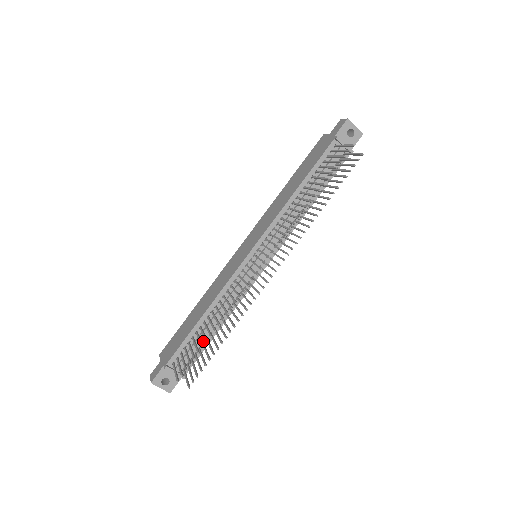
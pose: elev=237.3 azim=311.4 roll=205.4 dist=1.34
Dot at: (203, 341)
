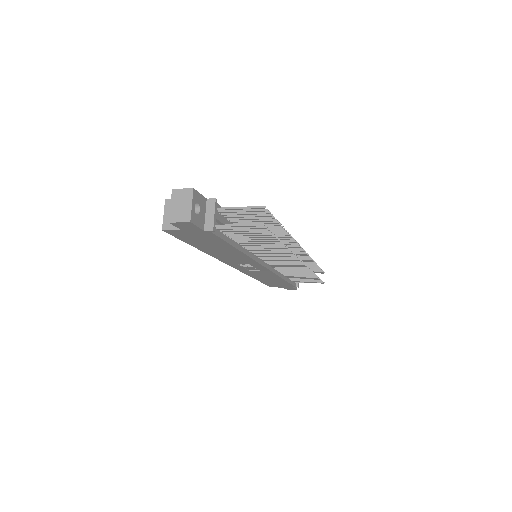
Dot at: (231, 236)
